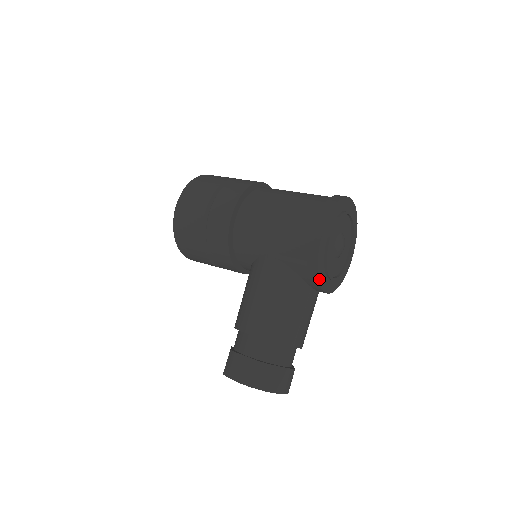
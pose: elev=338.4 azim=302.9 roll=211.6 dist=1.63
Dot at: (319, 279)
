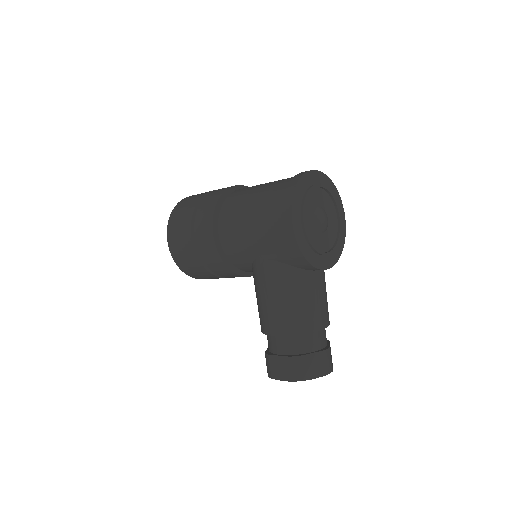
Dot at: (311, 263)
